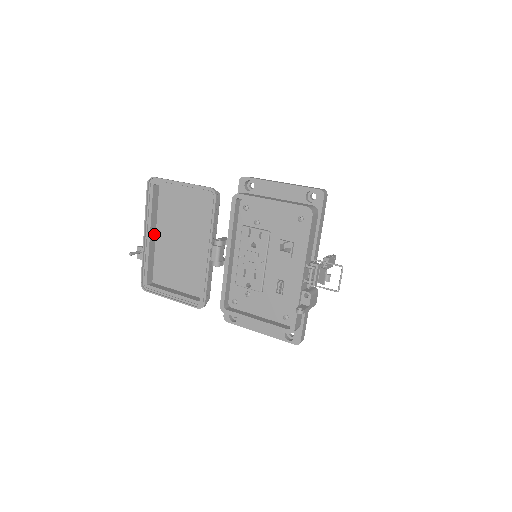
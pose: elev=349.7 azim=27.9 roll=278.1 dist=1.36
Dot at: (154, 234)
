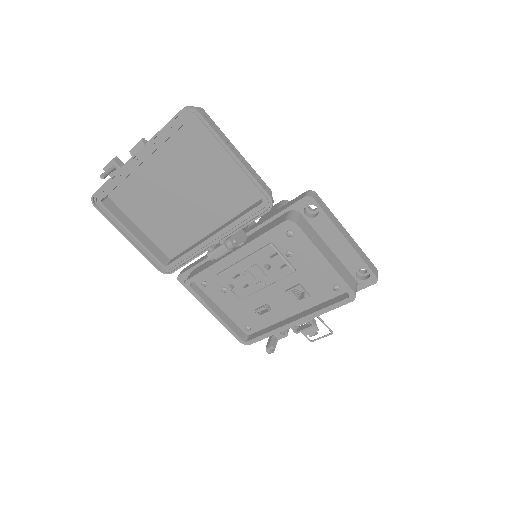
Dot at: occluded
